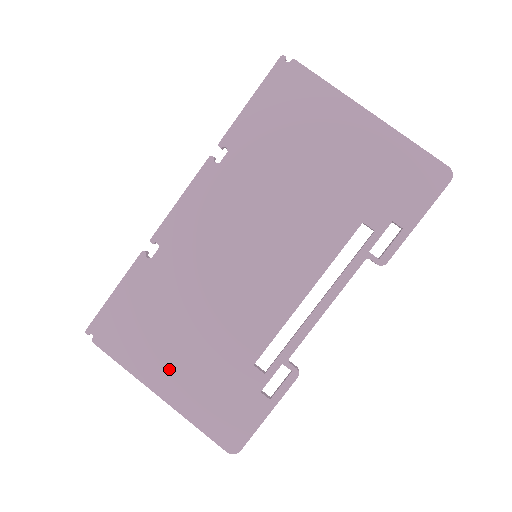
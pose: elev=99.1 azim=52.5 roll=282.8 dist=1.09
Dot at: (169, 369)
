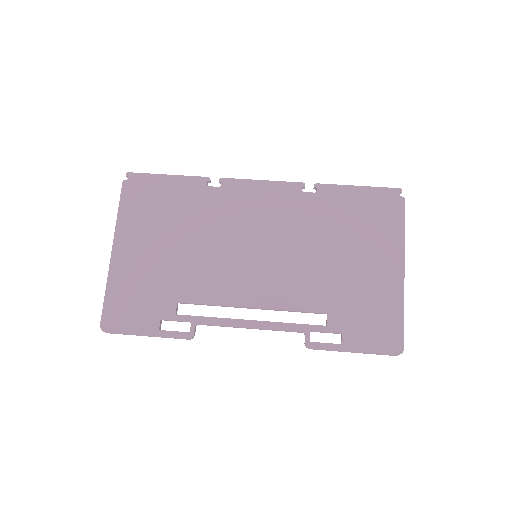
Dot at: (137, 245)
